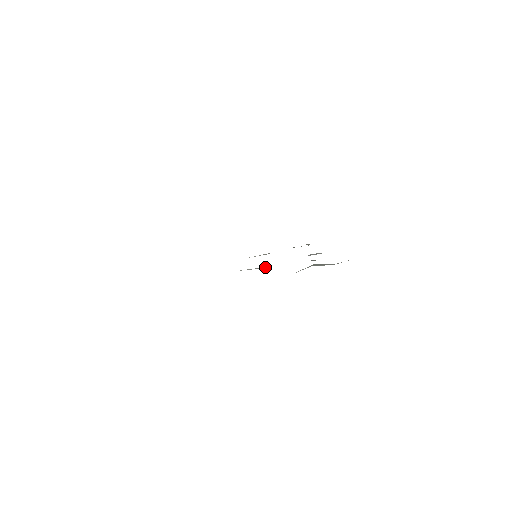
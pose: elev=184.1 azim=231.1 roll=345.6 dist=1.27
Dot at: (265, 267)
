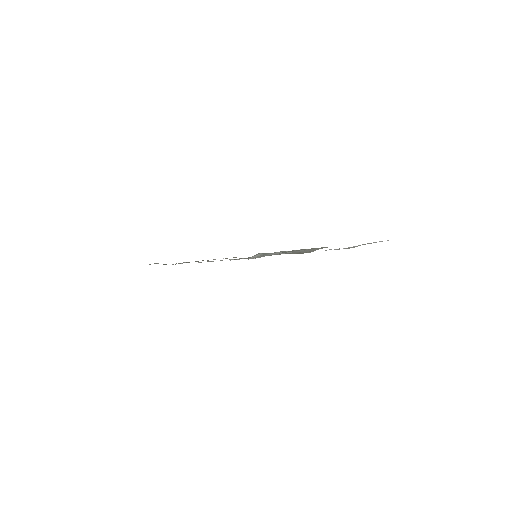
Dot at: (244, 258)
